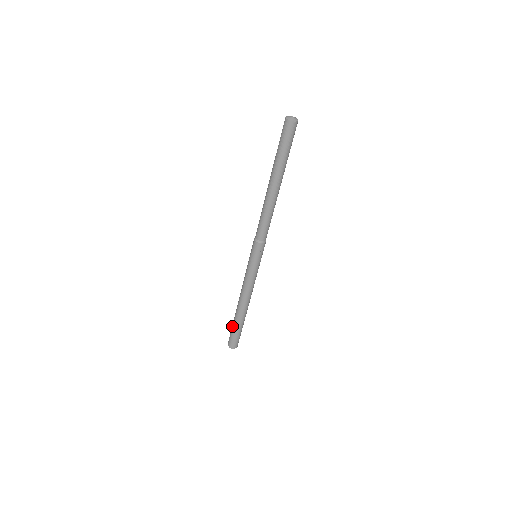
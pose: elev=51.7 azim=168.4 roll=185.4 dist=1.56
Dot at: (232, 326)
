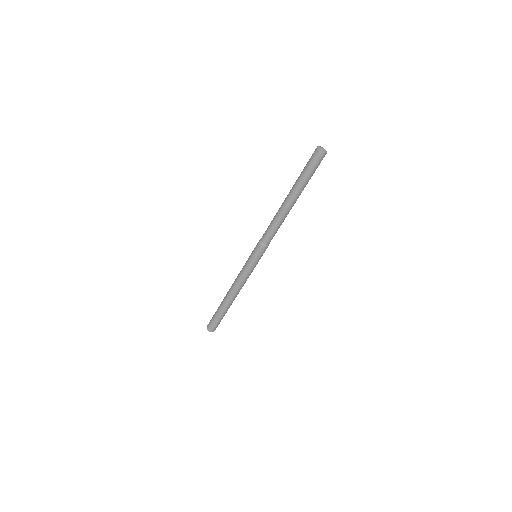
Dot at: (218, 316)
